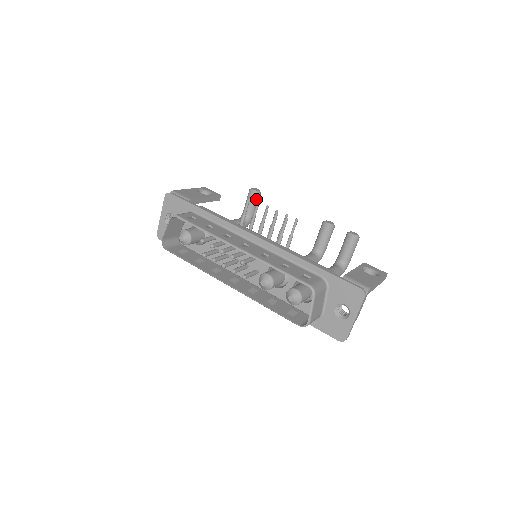
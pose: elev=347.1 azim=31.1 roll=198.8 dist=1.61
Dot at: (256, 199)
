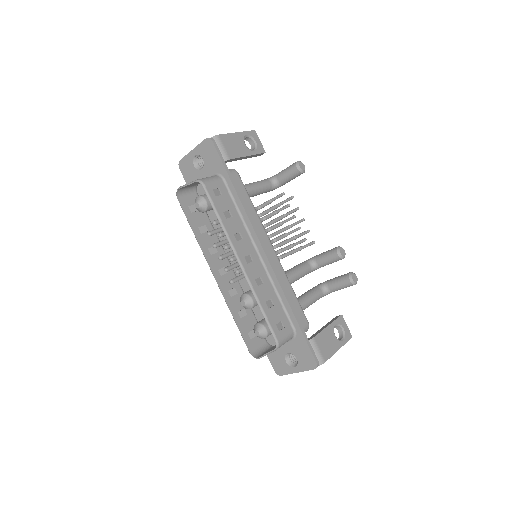
Dot at: (296, 176)
